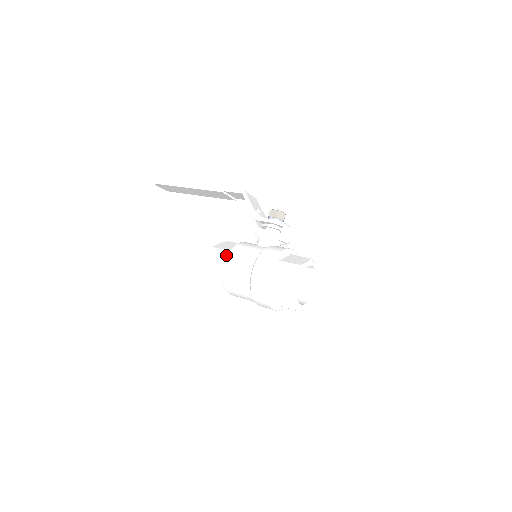
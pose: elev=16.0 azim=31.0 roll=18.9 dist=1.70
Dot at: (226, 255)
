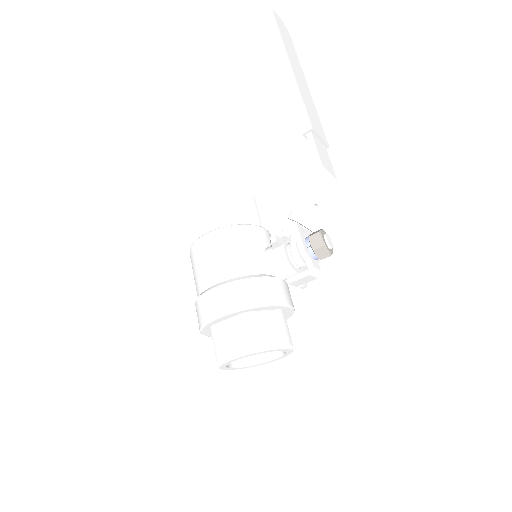
Dot at: (220, 225)
